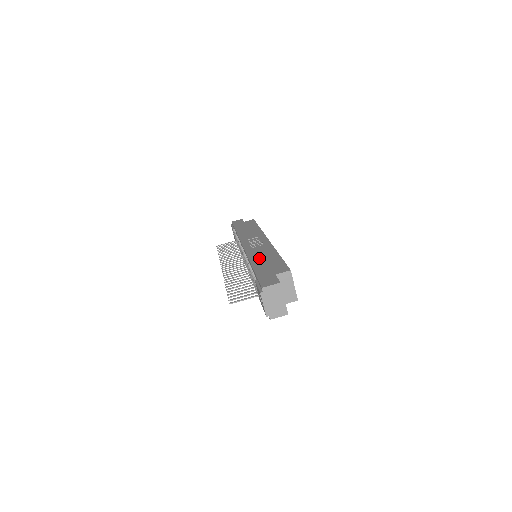
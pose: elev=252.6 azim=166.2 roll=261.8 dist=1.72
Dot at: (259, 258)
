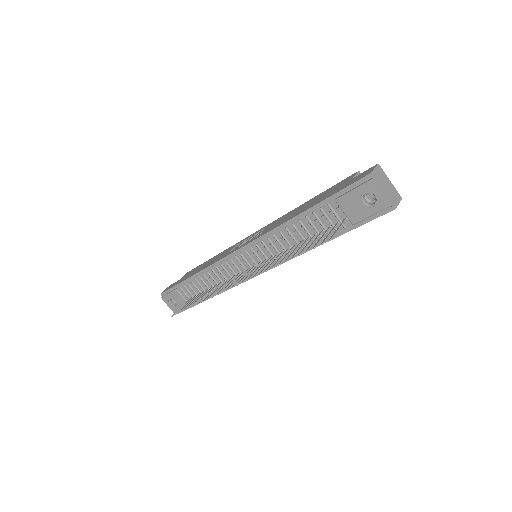
Dot at: (293, 214)
